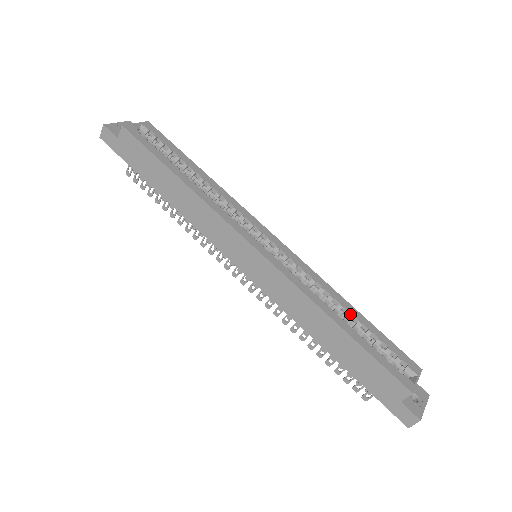
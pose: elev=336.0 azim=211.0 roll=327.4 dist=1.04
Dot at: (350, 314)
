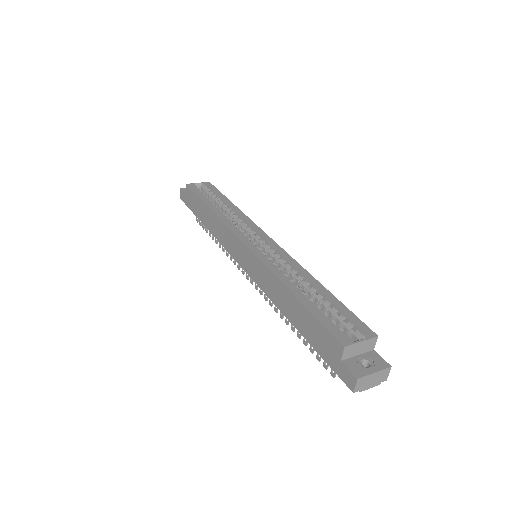
Dot at: (313, 288)
